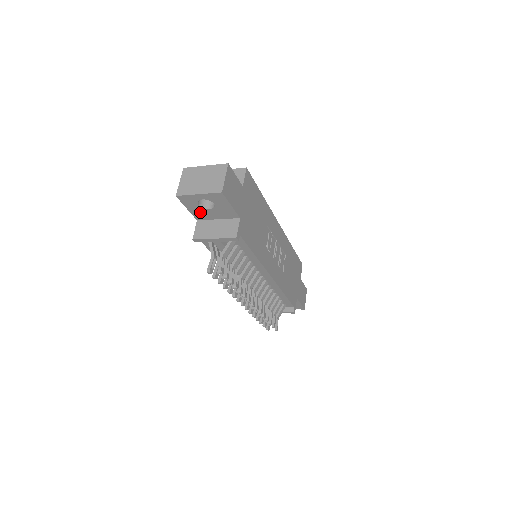
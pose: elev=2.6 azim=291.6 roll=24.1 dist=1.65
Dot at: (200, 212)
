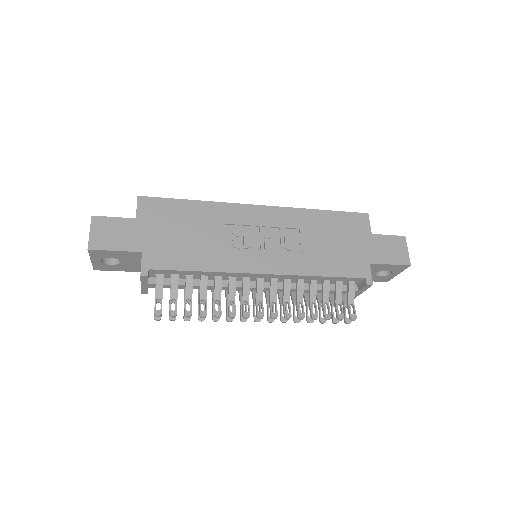
Dot at: (126, 267)
